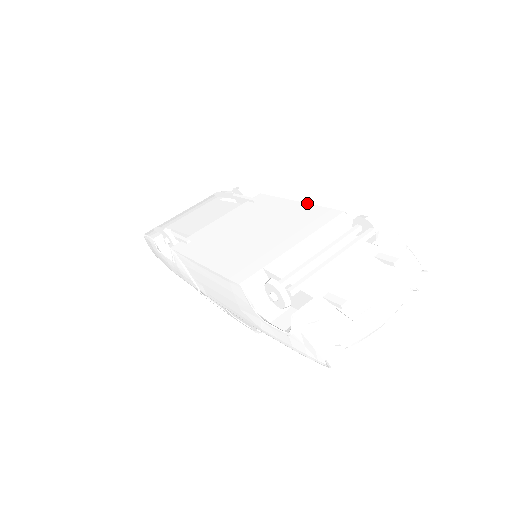
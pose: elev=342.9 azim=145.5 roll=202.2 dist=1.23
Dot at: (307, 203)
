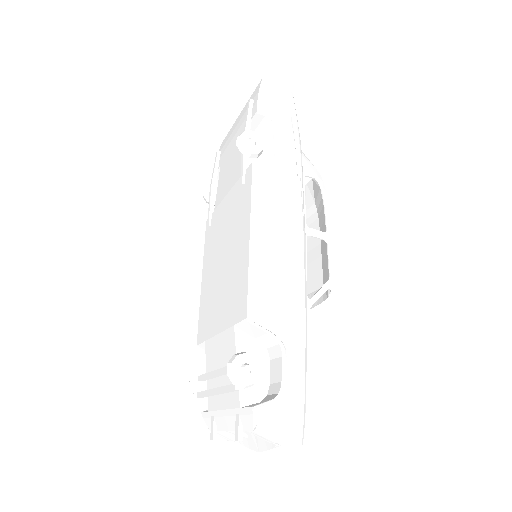
Dot at: (248, 253)
